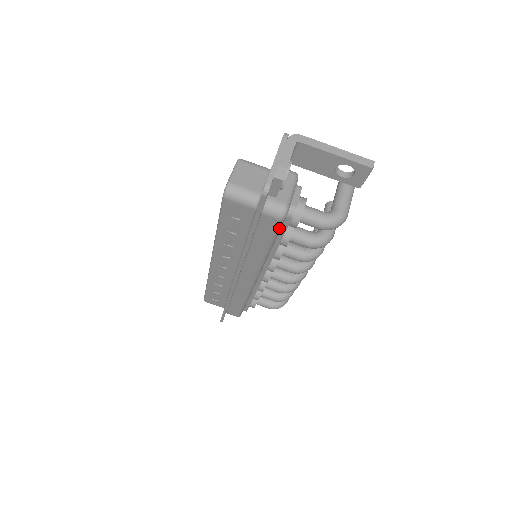
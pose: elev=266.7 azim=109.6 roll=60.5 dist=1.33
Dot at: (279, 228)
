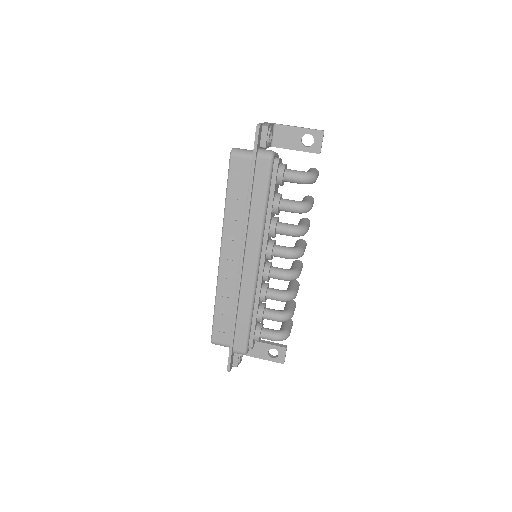
Dot at: (270, 172)
